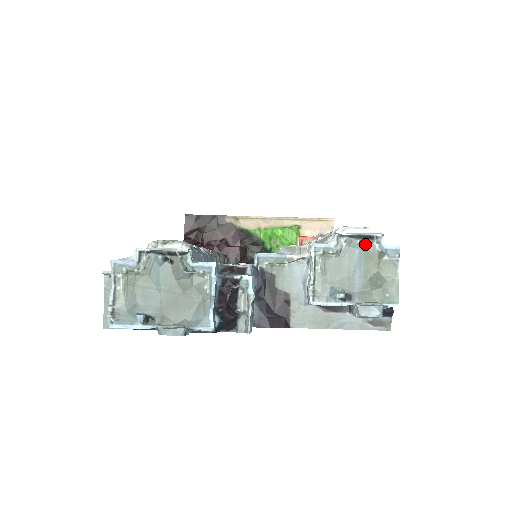
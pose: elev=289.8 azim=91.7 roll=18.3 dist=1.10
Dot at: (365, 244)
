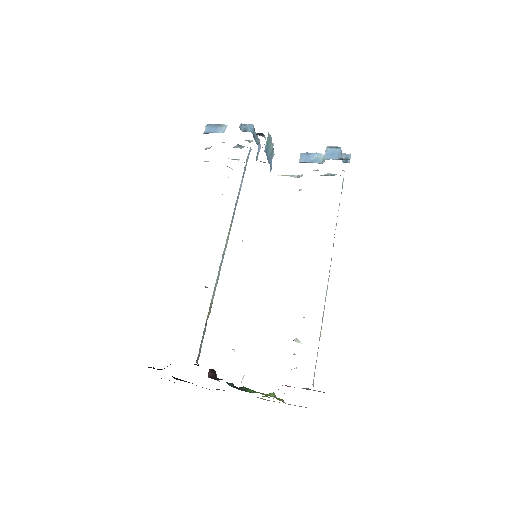
Dot at: (334, 175)
